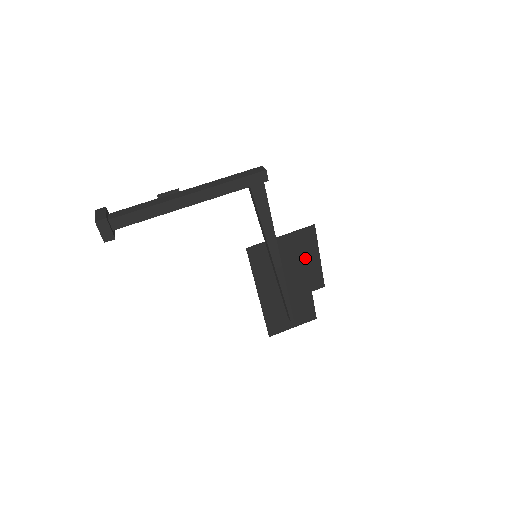
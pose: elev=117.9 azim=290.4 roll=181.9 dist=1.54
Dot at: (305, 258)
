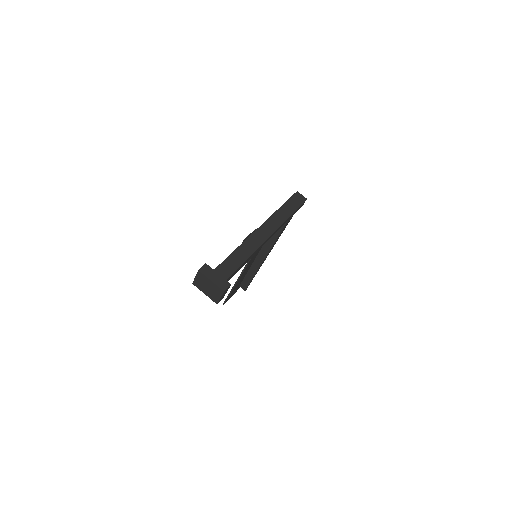
Dot at: occluded
